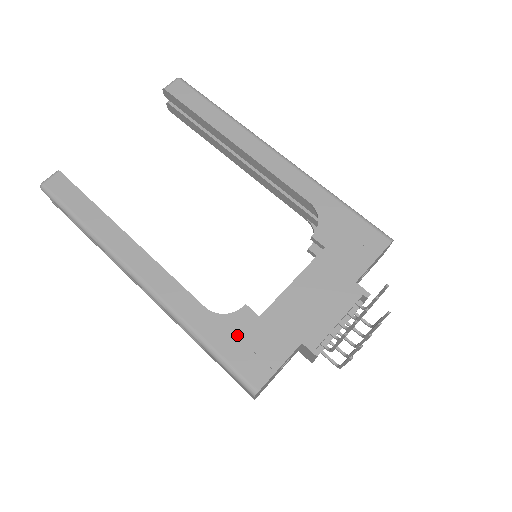
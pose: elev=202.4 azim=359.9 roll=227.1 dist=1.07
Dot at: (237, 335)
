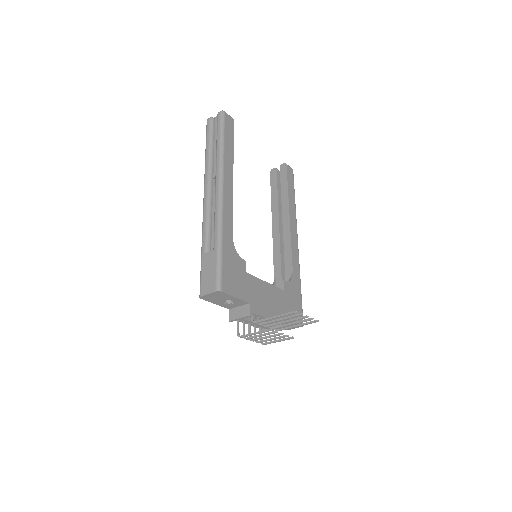
Dot at: (234, 264)
